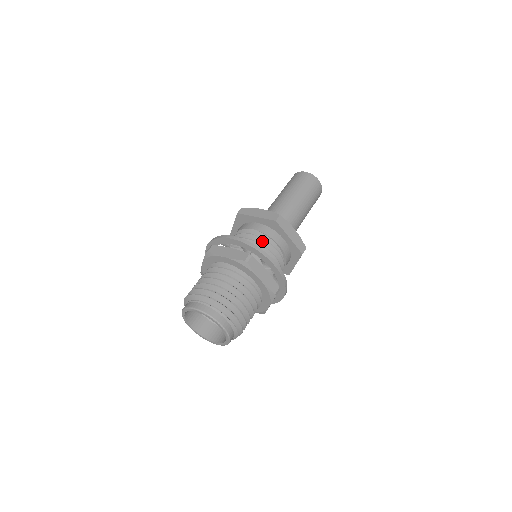
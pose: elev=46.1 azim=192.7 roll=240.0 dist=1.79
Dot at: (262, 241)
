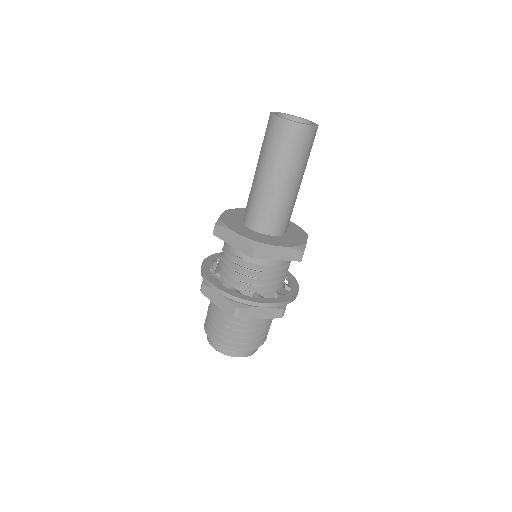
Dot at: (249, 269)
